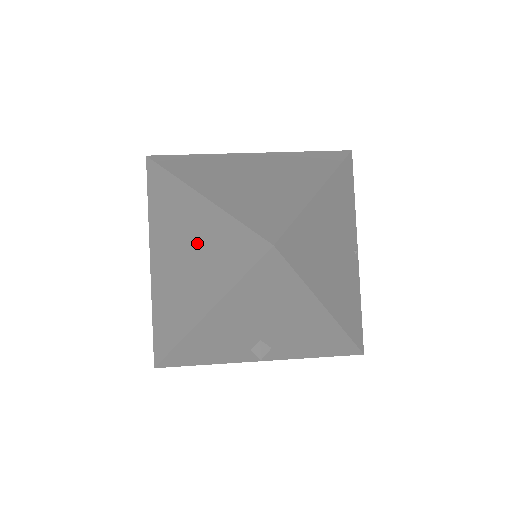
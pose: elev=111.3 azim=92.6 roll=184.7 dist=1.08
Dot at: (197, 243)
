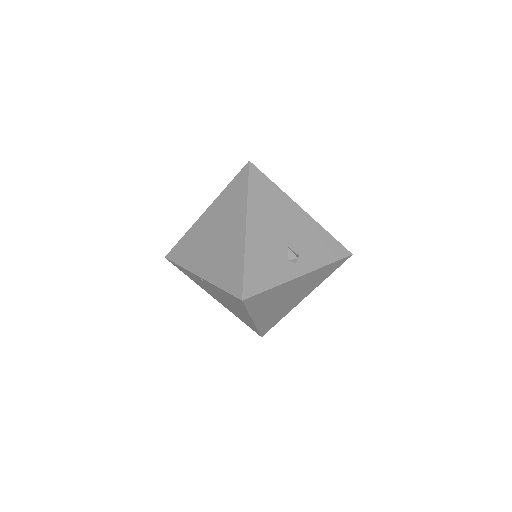
Dot at: (219, 219)
